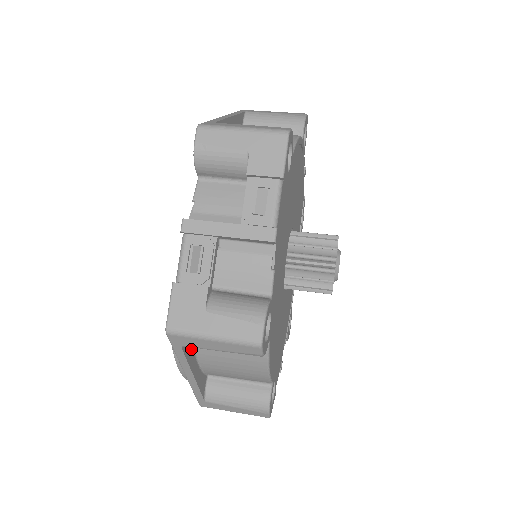
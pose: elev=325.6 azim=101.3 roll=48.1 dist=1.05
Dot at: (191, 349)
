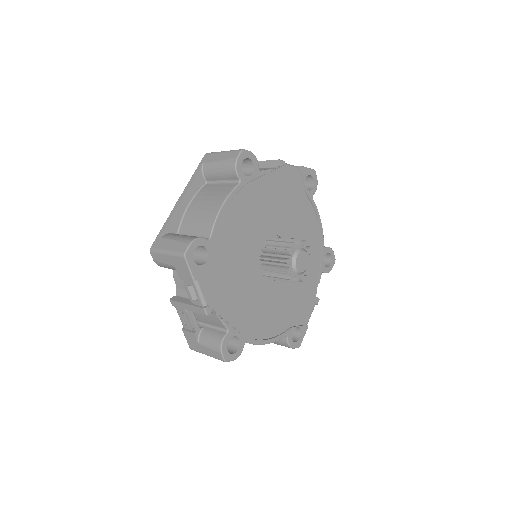
Dot at: (198, 185)
